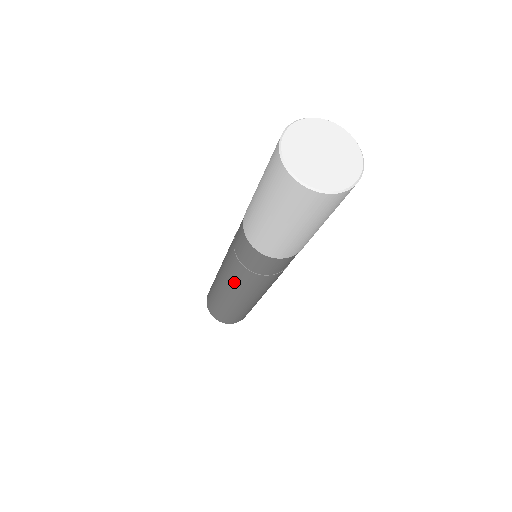
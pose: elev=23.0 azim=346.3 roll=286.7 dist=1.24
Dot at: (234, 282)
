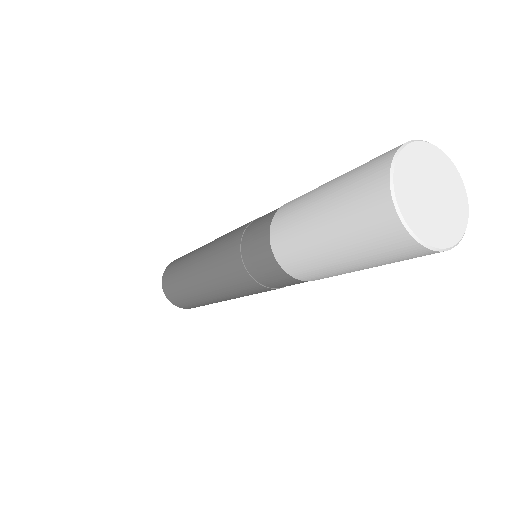
Dot at: (215, 262)
